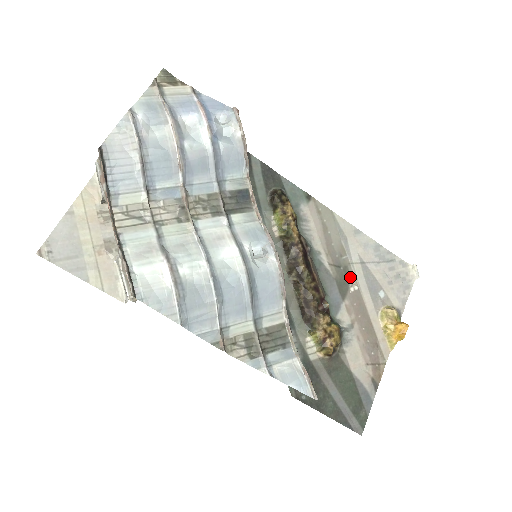
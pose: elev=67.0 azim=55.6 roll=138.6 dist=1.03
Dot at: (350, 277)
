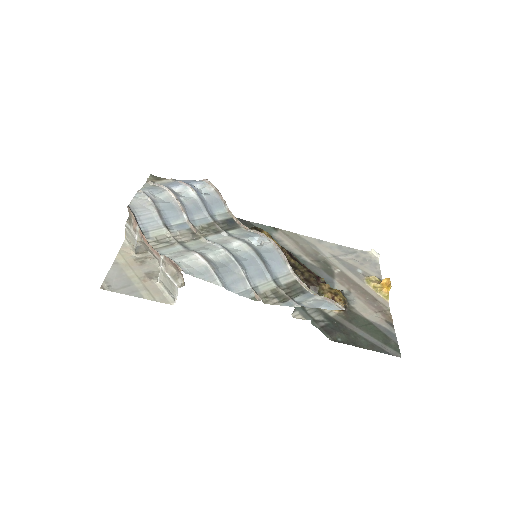
Dot at: (330, 265)
